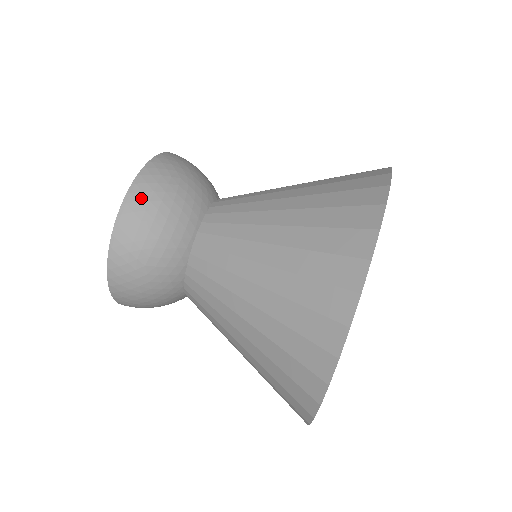
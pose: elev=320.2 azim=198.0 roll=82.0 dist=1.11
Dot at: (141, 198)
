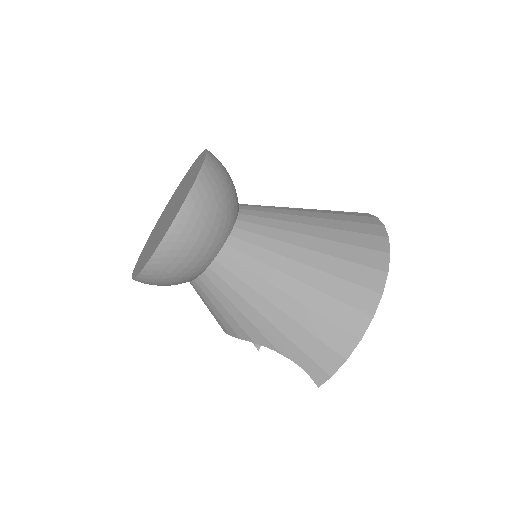
Dot at: (217, 160)
